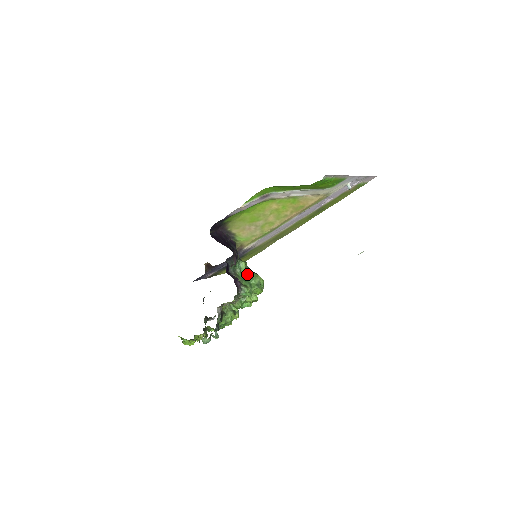
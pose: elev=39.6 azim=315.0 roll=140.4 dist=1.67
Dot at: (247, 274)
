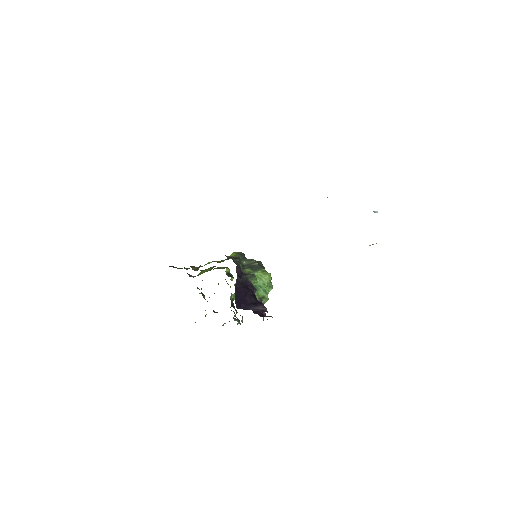
Dot at: occluded
